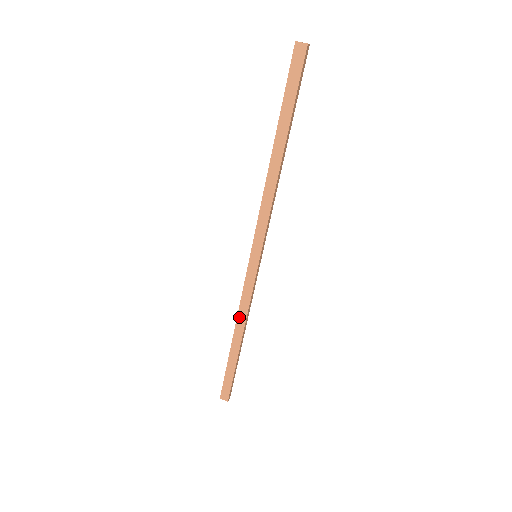
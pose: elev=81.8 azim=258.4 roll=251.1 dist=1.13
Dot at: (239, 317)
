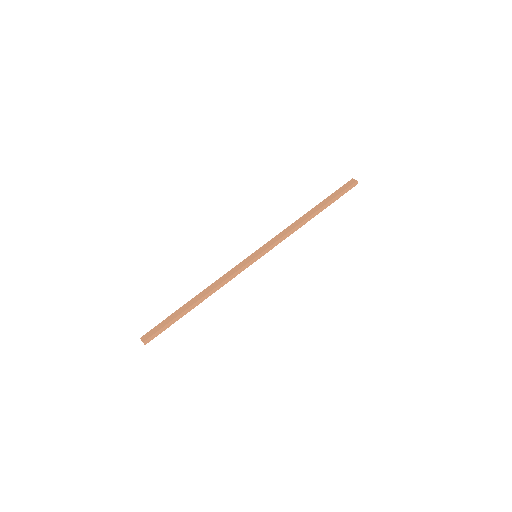
Dot at: (213, 285)
